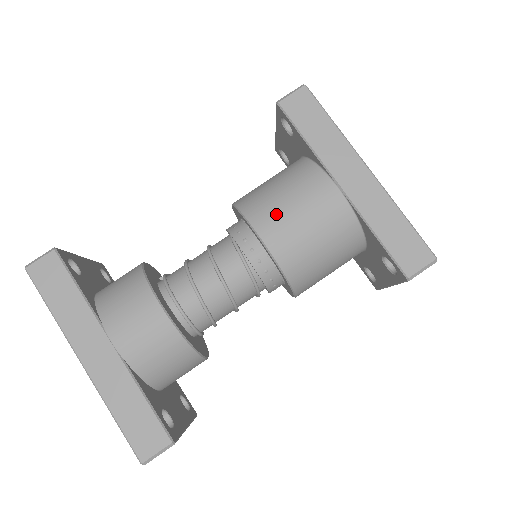
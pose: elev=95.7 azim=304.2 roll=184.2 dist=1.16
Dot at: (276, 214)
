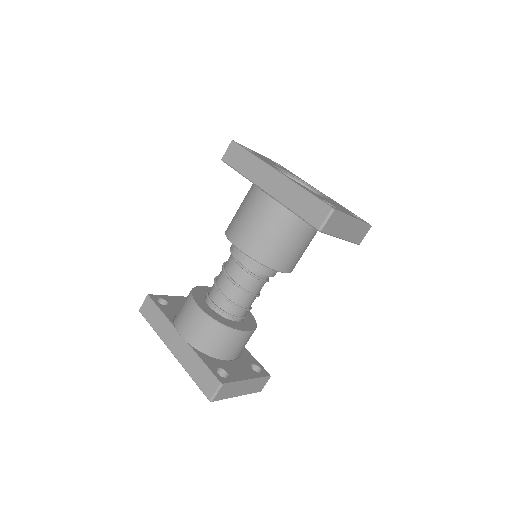
Dot at: (238, 226)
